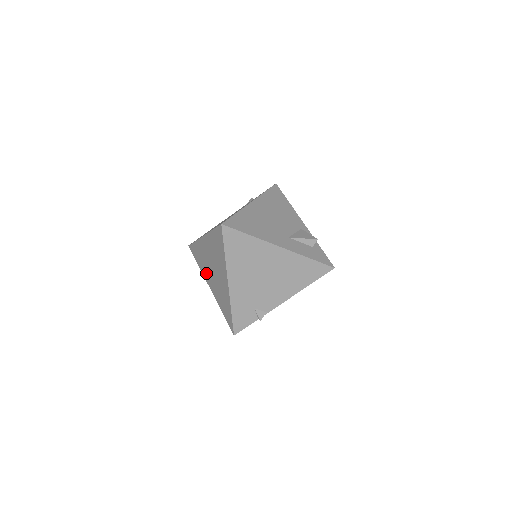
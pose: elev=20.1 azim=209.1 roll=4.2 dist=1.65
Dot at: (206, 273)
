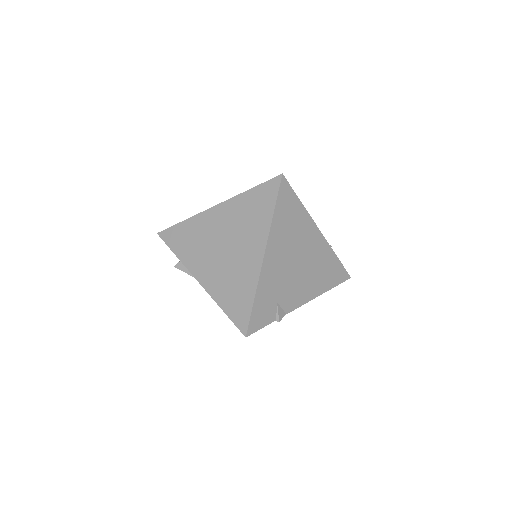
Dot at: (198, 260)
